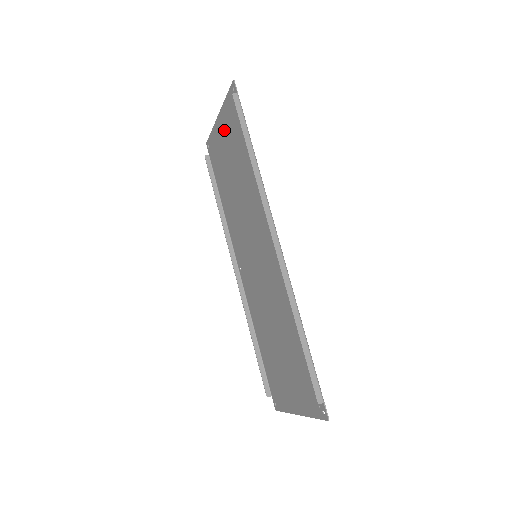
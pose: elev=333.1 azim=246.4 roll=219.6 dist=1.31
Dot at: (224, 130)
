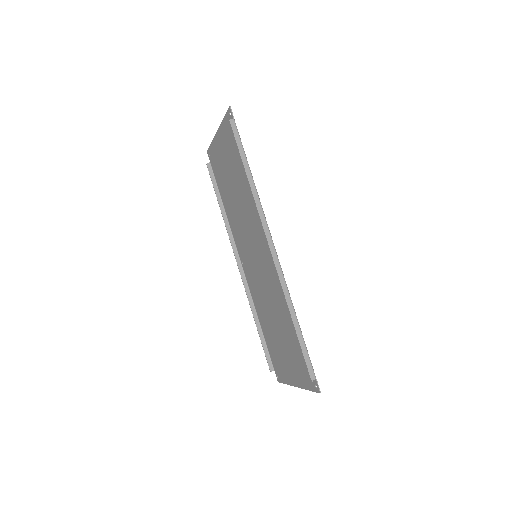
Dot at: (223, 145)
